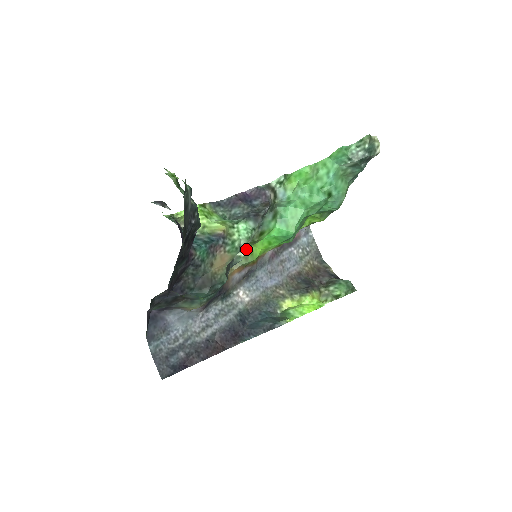
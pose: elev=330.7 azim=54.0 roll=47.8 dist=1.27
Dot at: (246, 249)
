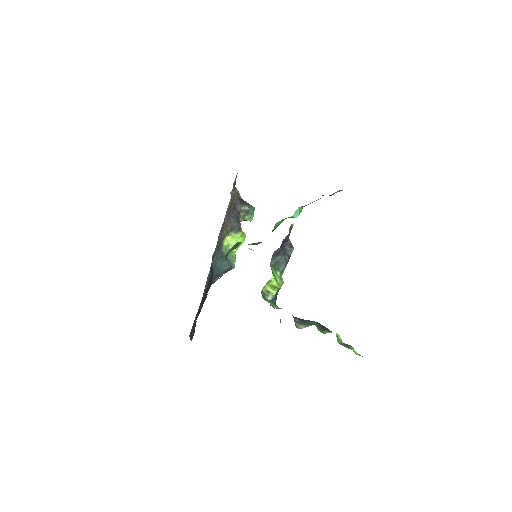
Dot at: occluded
